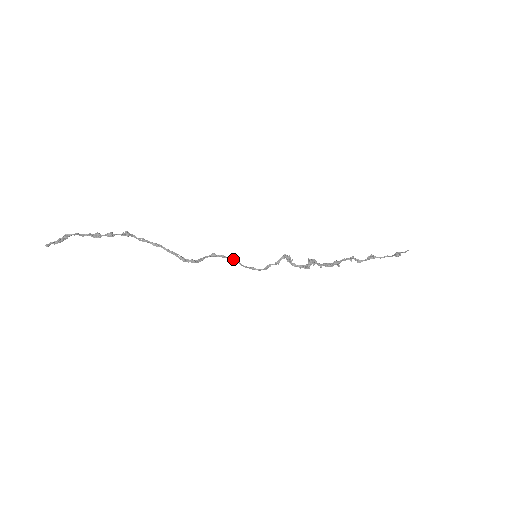
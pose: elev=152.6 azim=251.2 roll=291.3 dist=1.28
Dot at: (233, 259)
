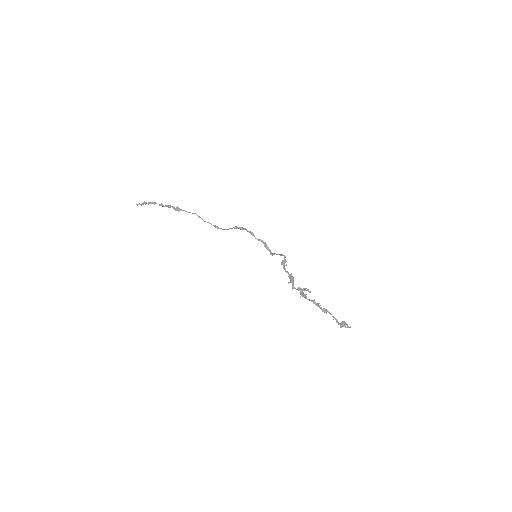
Dot at: (254, 236)
